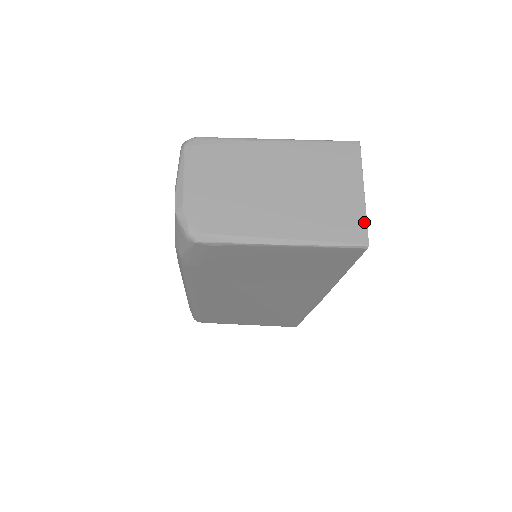
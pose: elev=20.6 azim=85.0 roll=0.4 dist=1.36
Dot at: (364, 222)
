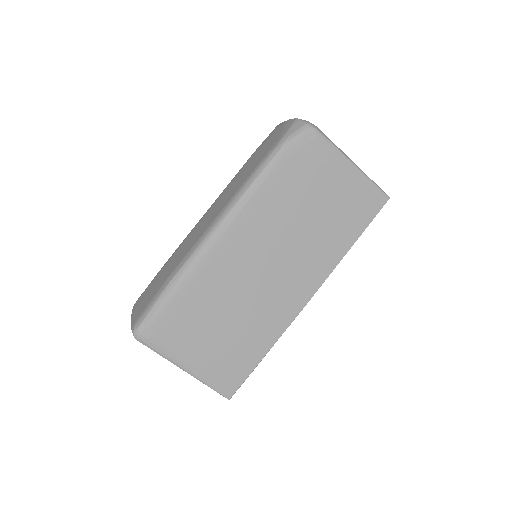
Dot at: occluded
